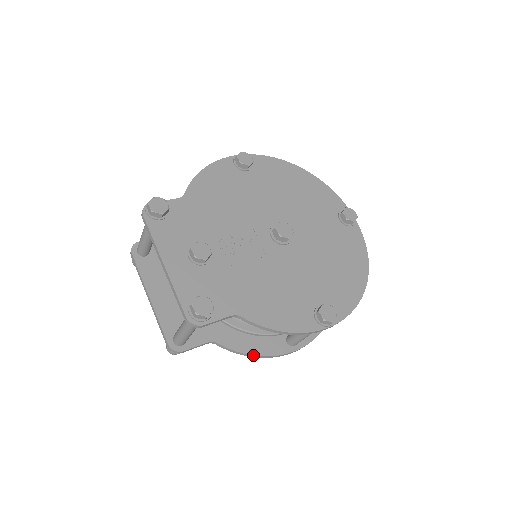
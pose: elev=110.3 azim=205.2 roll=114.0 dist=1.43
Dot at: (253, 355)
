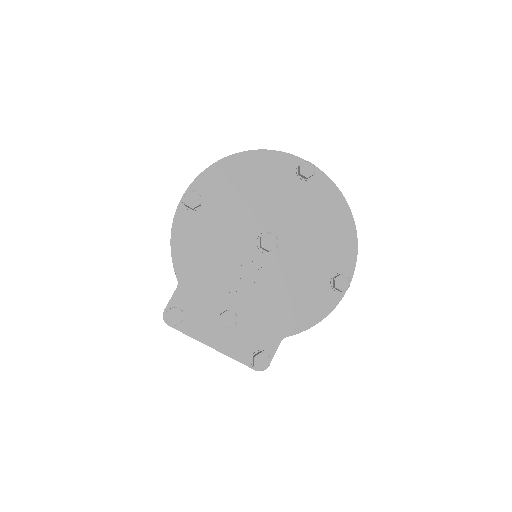
Dot at: occluded
